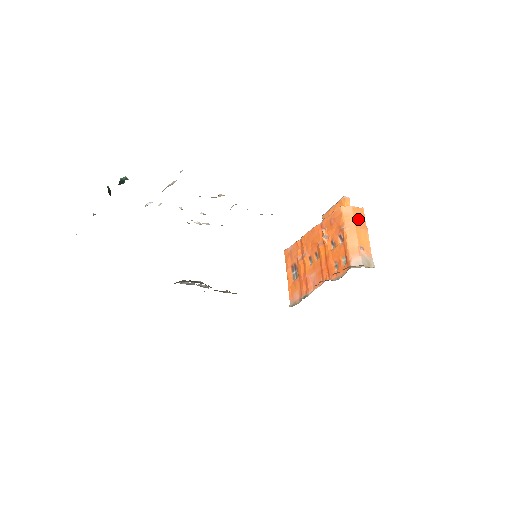
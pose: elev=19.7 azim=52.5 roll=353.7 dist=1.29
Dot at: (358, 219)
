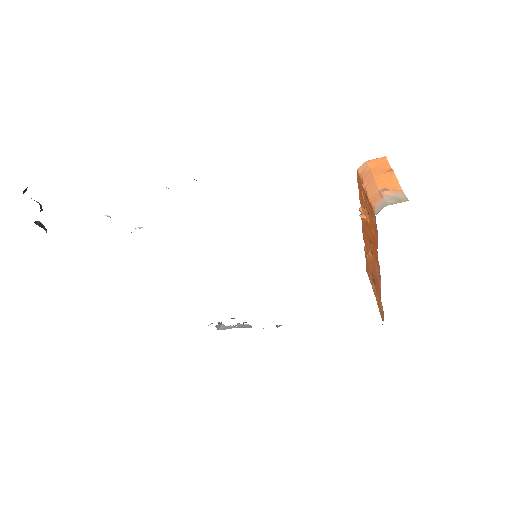
Dot at: (378, 168)
